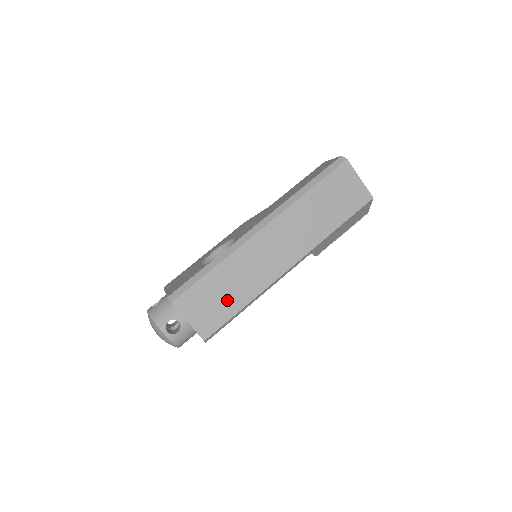
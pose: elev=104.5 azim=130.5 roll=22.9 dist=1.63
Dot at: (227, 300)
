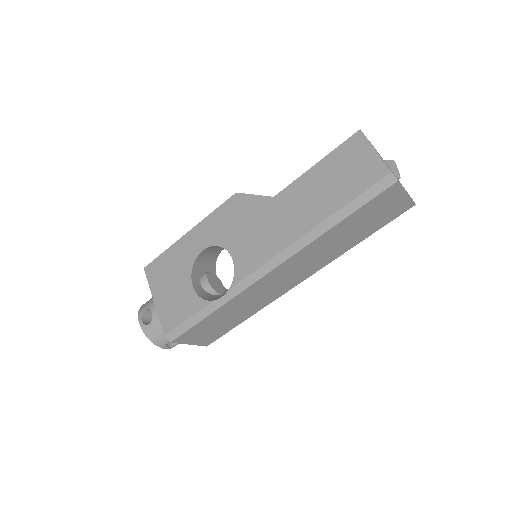
Dot at: (229, 322)
